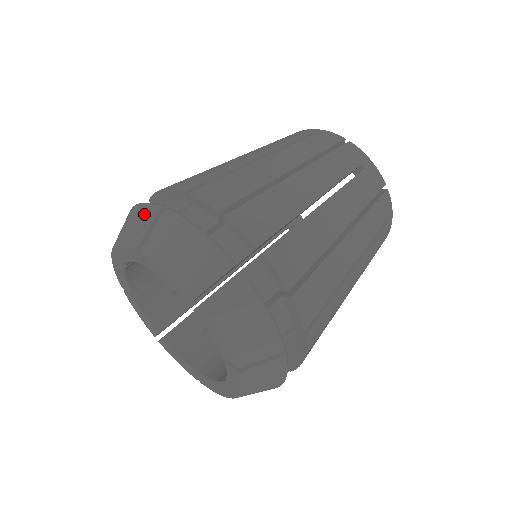
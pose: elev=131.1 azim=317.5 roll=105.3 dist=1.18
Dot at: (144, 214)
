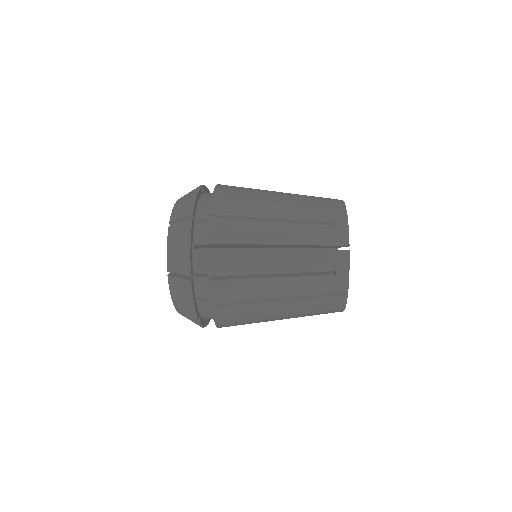
Dot at: occluded
